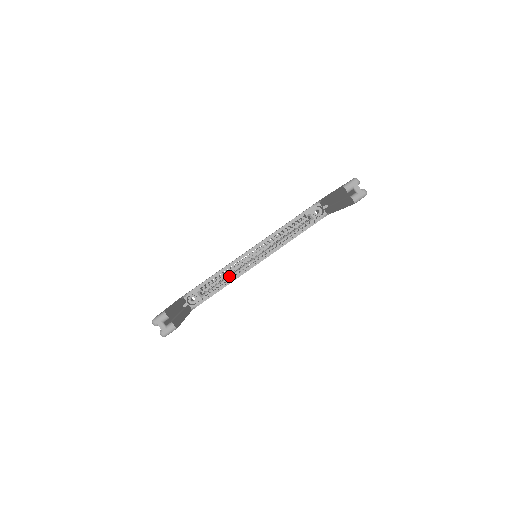
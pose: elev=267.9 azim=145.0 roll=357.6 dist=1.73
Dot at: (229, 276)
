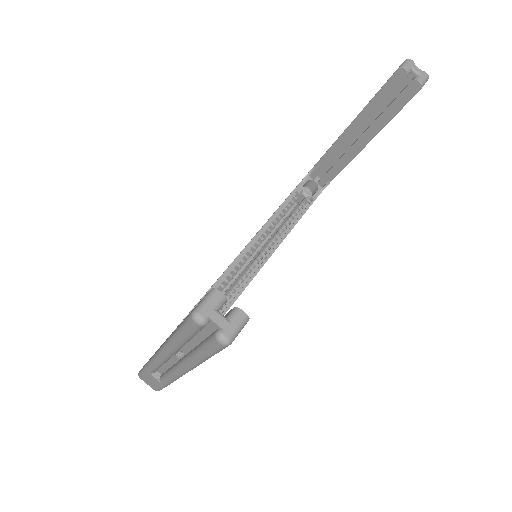
Dot at: occluded
